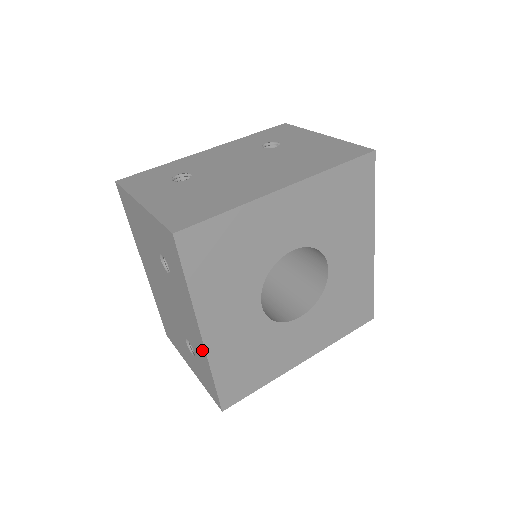
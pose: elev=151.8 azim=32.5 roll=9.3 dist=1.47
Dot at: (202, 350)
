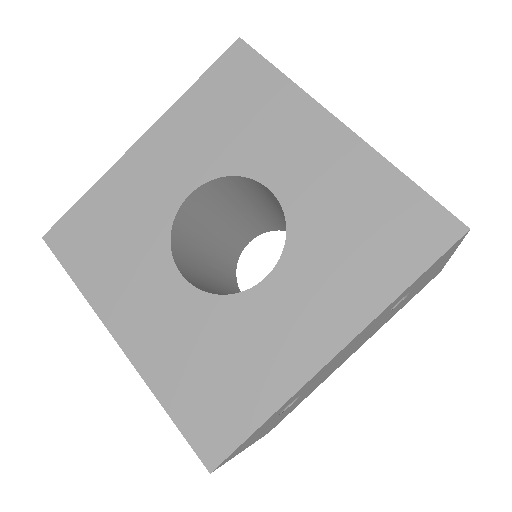
Dot at: occluded
